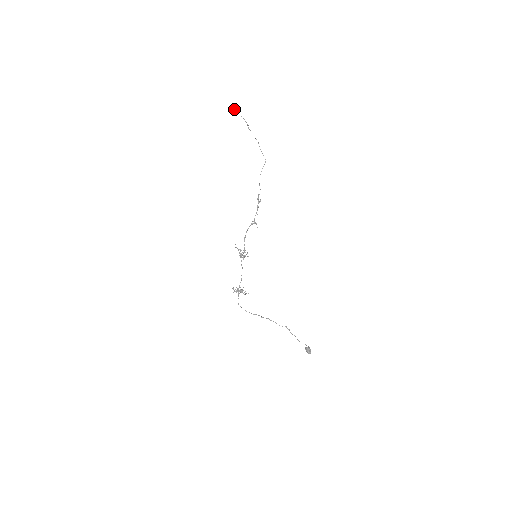
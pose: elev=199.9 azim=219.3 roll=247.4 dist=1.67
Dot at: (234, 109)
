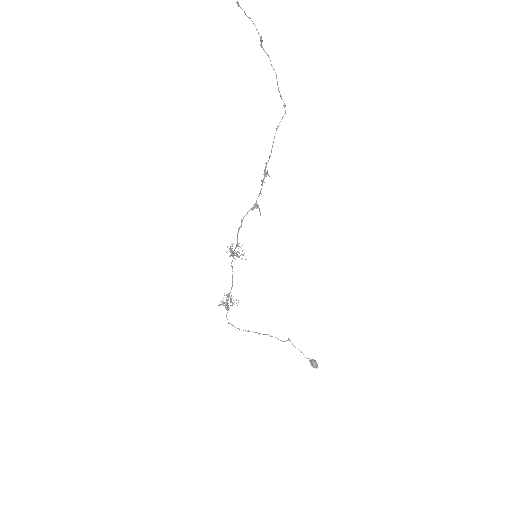
Dot at: (237, 1)
